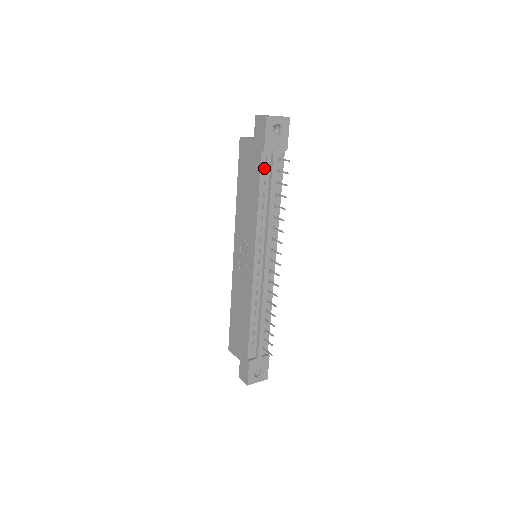
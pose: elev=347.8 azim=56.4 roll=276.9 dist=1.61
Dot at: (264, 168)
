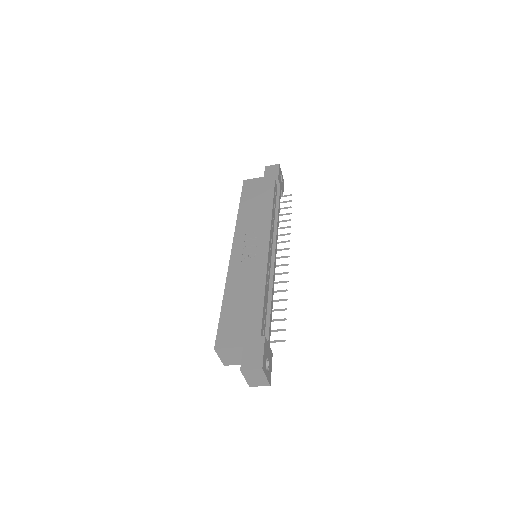
Dot at: (275, 191)
